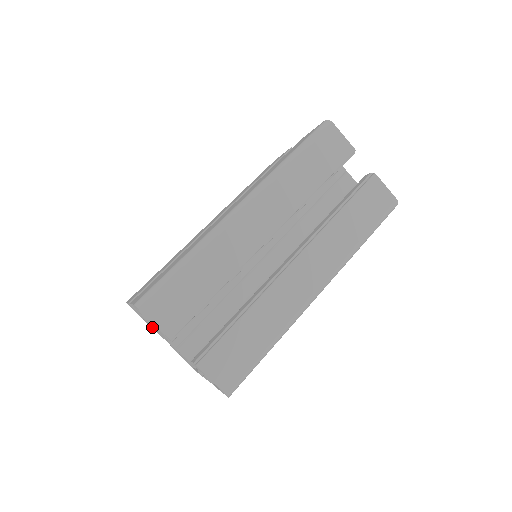
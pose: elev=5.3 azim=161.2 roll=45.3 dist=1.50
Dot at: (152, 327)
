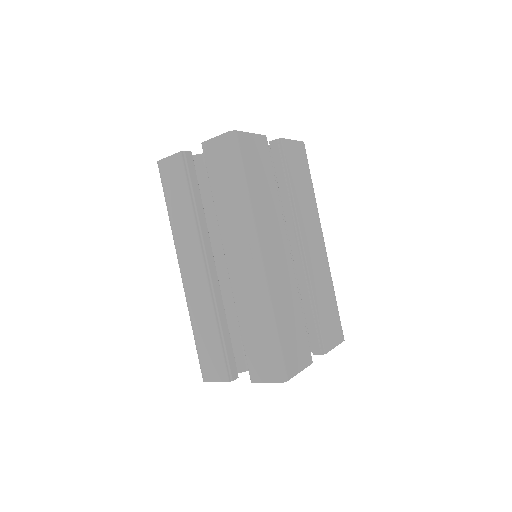
Dot at: occluded
